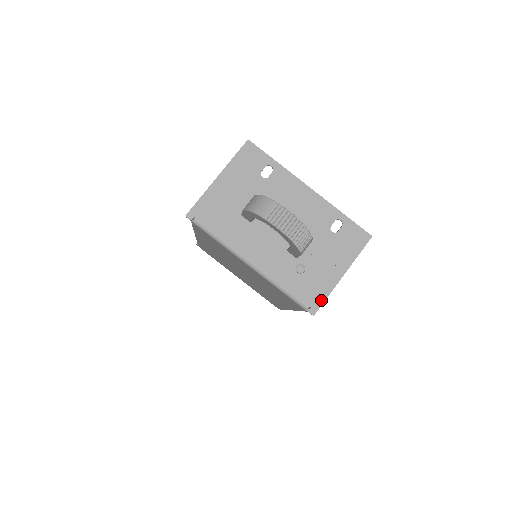
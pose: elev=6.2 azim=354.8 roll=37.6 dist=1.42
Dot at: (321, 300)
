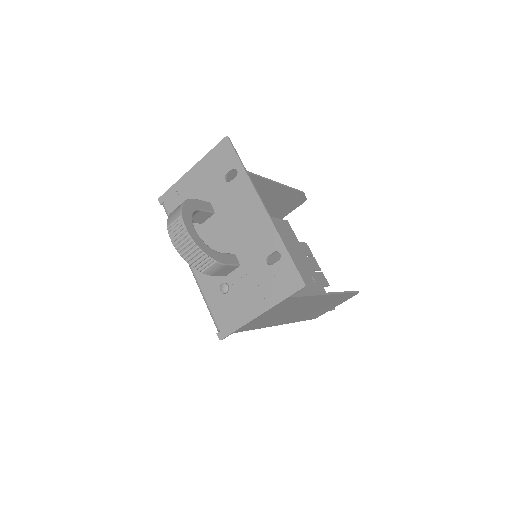
Dot at: (231, 329)
